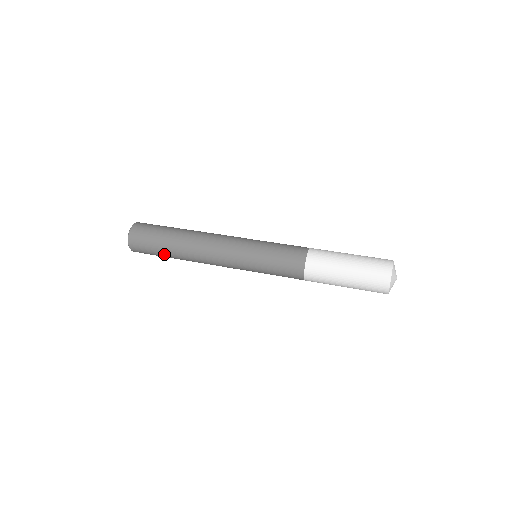
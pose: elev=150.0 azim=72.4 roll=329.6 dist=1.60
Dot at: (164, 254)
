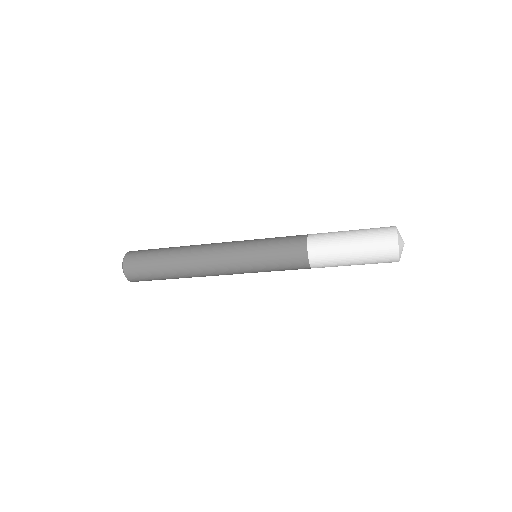
Dot at: (163, 277)
